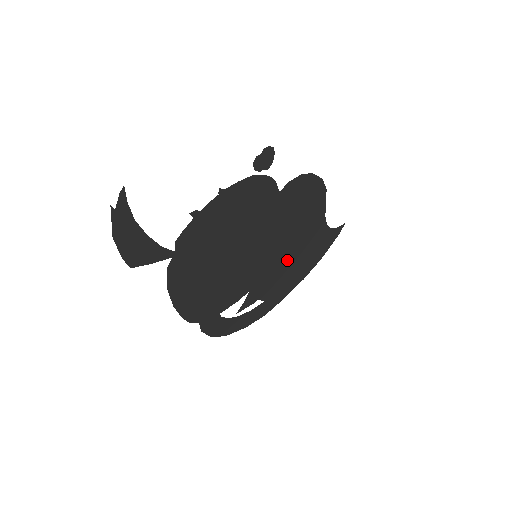
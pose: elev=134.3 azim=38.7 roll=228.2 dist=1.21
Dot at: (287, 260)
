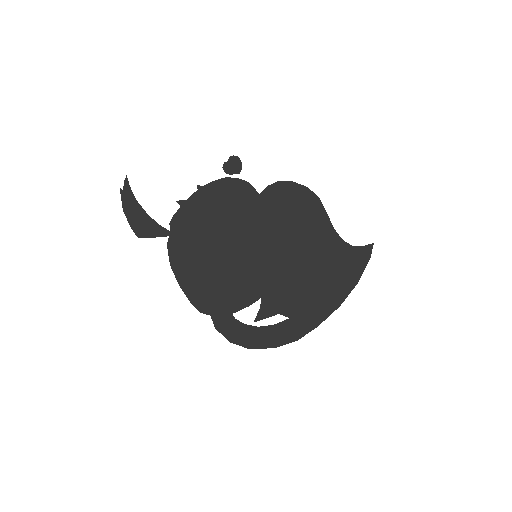
Dot at: (301, 272)
